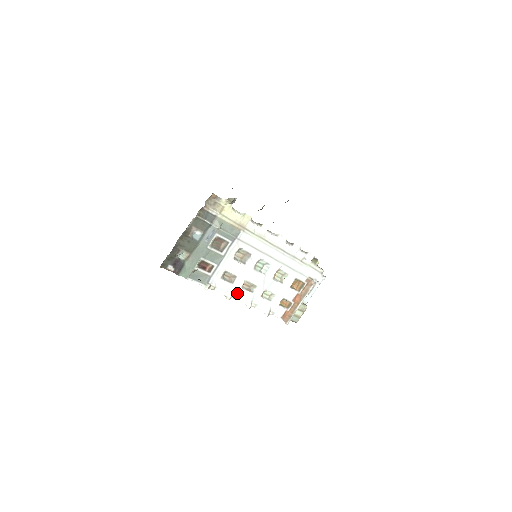
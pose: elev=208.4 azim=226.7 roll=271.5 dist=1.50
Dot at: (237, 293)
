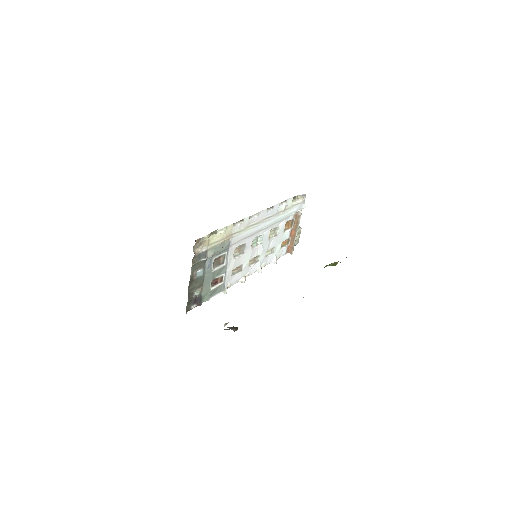
Dot at: (248, 272)
